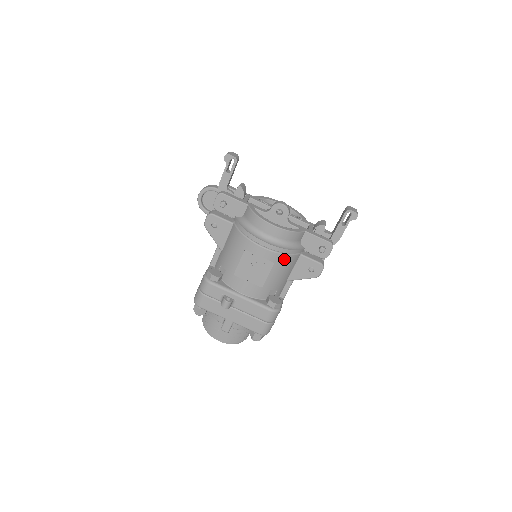
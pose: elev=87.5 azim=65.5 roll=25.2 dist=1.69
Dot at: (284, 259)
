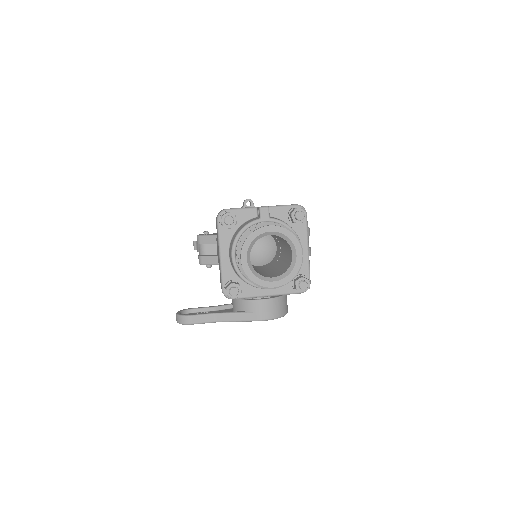
Dot at: occluded
